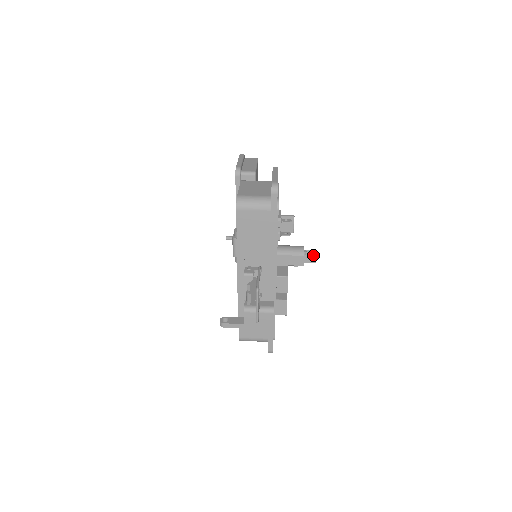
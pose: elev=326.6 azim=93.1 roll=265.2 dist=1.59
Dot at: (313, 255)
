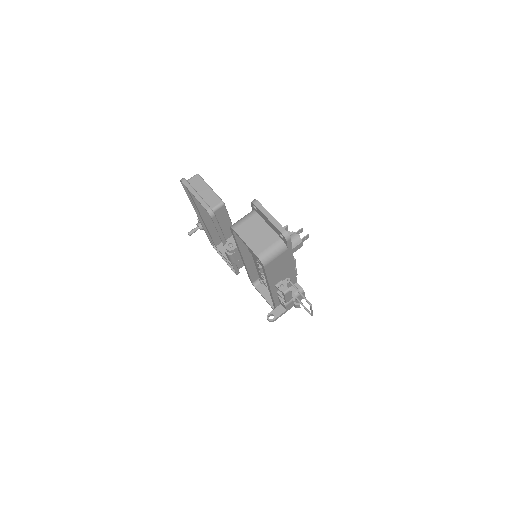
Dot at: (307, 235)
